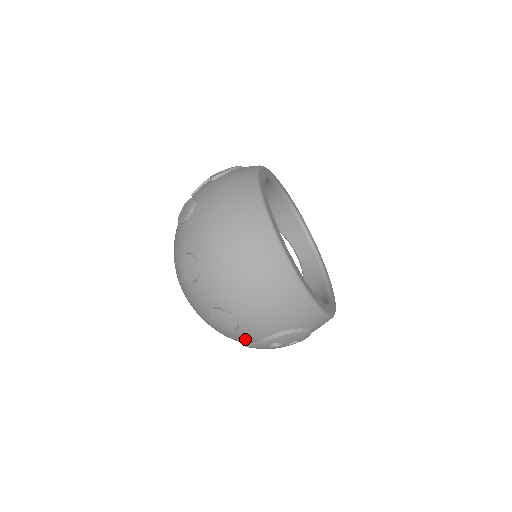
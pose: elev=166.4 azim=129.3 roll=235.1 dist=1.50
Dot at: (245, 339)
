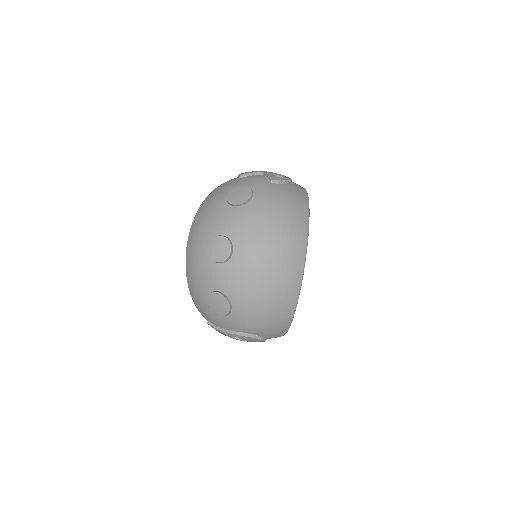
Dot at: (218, 322)
